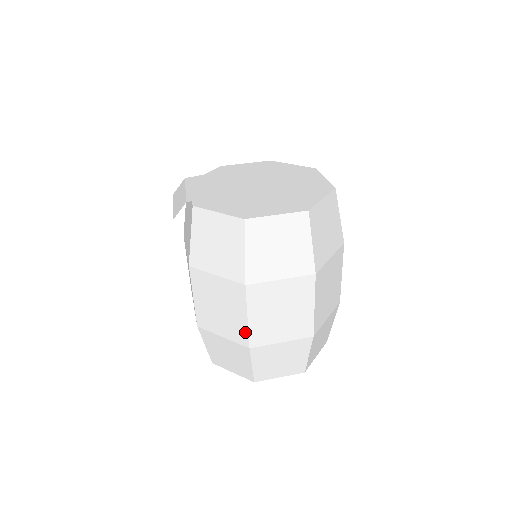
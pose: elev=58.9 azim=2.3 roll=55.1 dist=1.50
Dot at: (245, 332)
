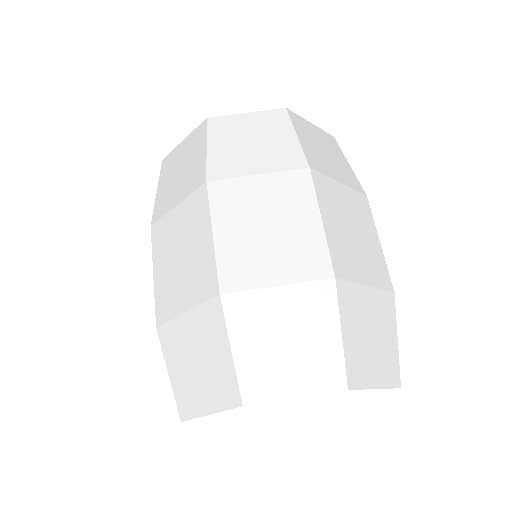
Dot at: (212, 266)
